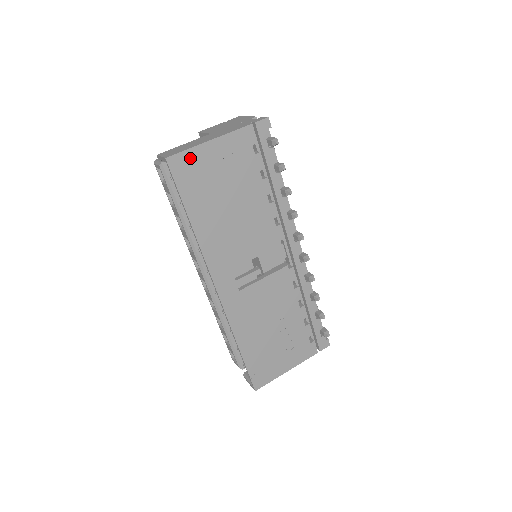
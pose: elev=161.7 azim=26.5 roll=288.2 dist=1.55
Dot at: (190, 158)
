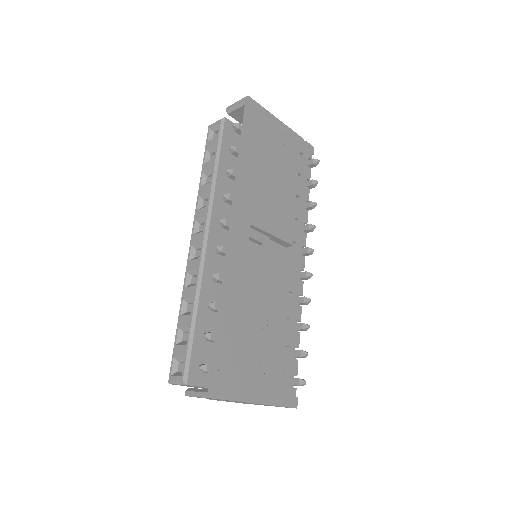
Dot at: (262, 114)
